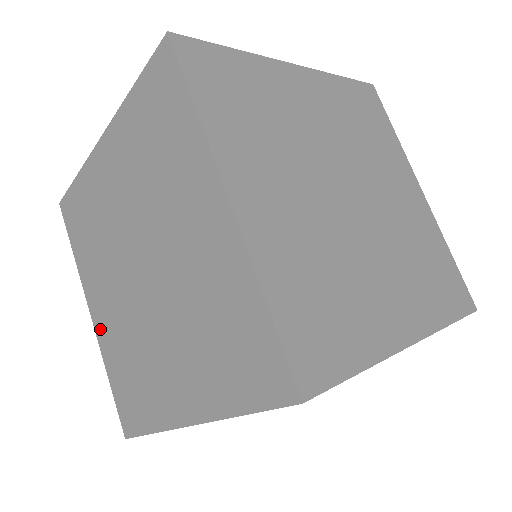
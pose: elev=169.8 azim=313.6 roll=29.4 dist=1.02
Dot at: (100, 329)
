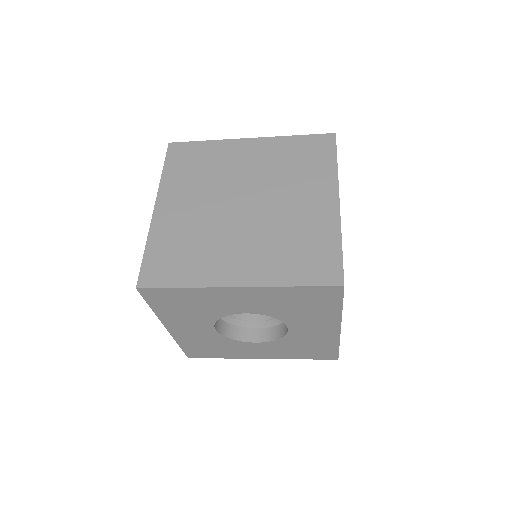
Dot at: occluded
